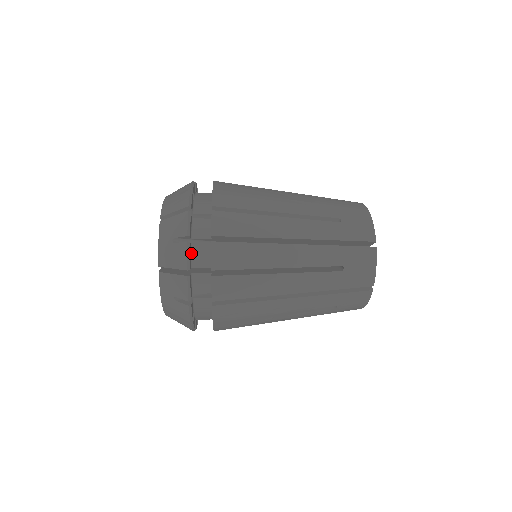
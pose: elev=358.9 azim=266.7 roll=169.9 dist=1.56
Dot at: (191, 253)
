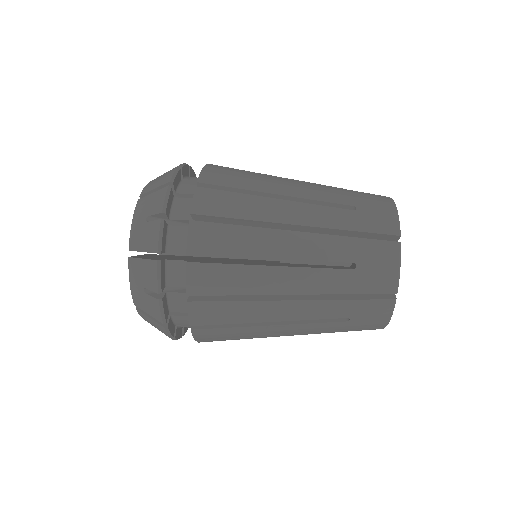
Dot at: (179, 327)
